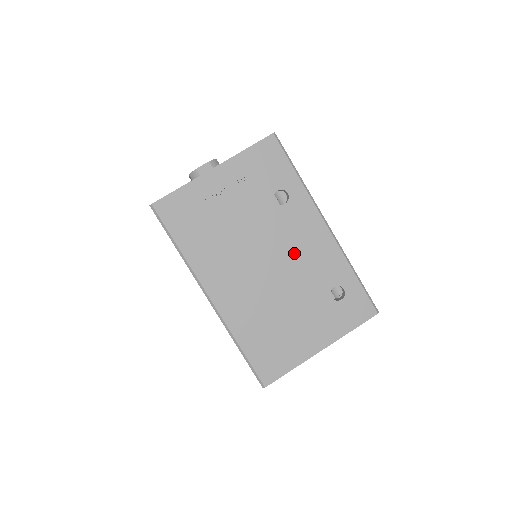
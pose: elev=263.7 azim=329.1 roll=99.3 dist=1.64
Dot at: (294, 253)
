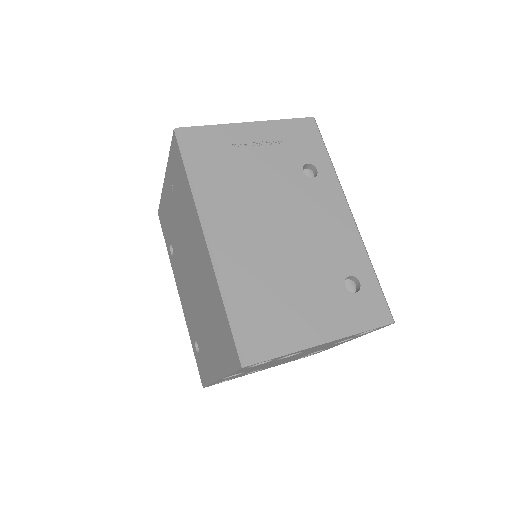
Dot at: (312, 226)
